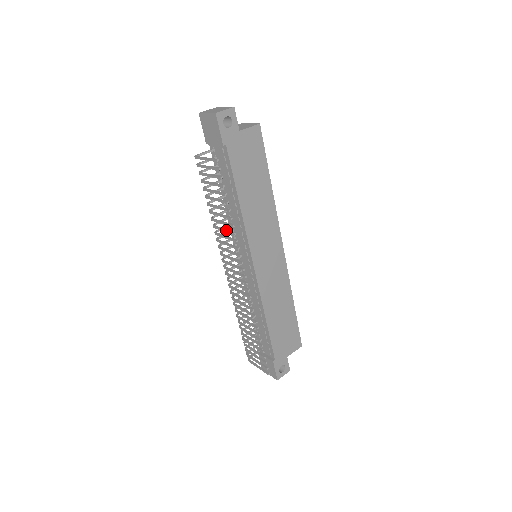
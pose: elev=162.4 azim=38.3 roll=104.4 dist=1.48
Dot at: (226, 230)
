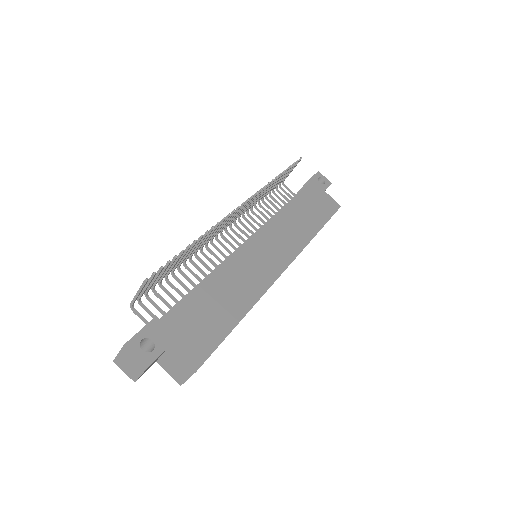
Dot at: (263, 191)
